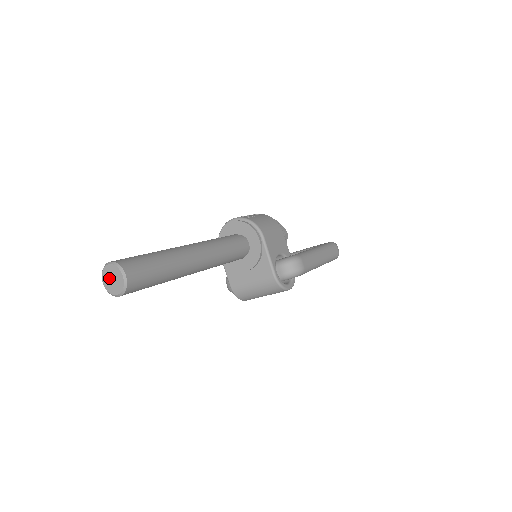
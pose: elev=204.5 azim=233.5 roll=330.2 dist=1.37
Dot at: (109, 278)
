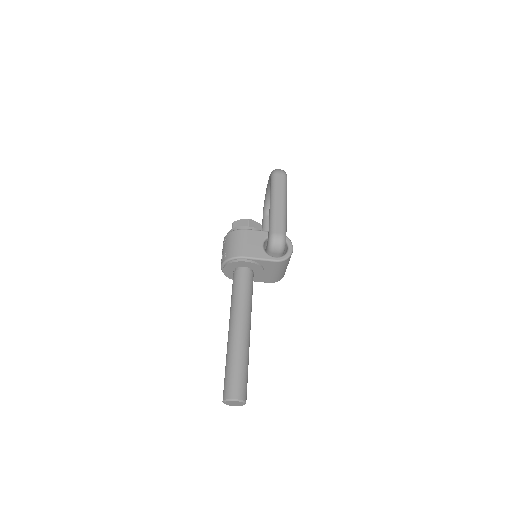
Dot at: (232, 404)
